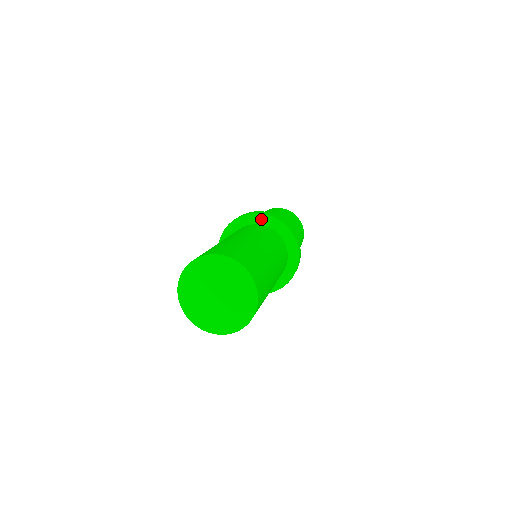
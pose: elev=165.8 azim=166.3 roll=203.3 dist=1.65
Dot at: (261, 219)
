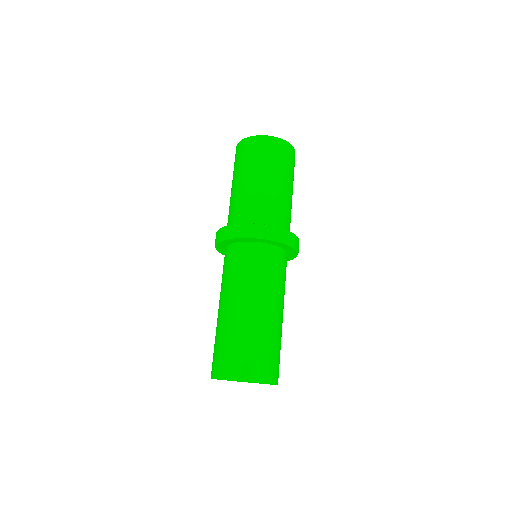
Dot at: (247, 240)
